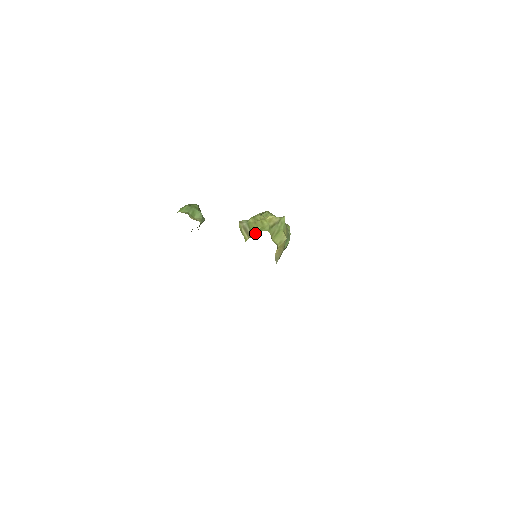
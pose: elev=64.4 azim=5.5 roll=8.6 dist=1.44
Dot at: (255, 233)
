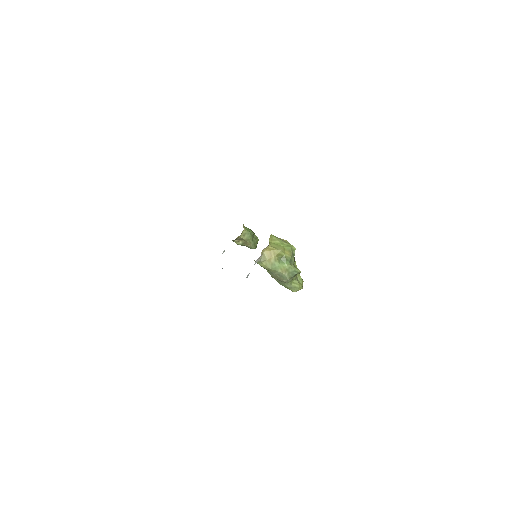
Dot at: occluded
